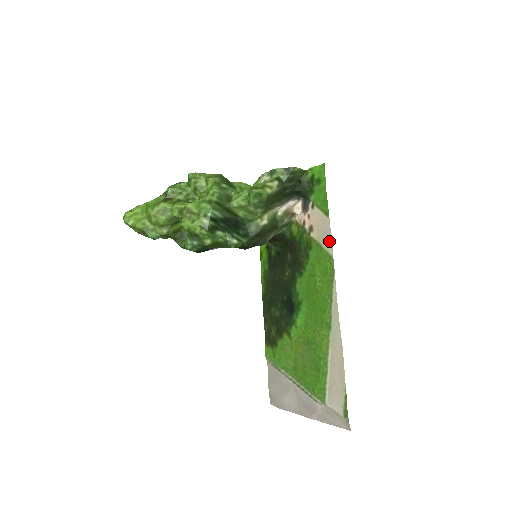
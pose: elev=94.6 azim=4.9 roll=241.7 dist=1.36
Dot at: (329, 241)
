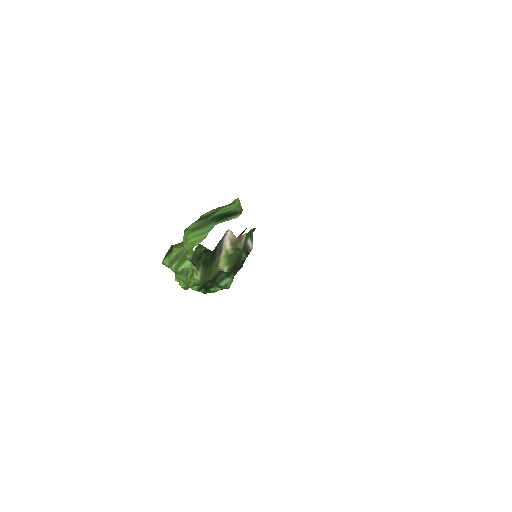
Dot at: occluded
